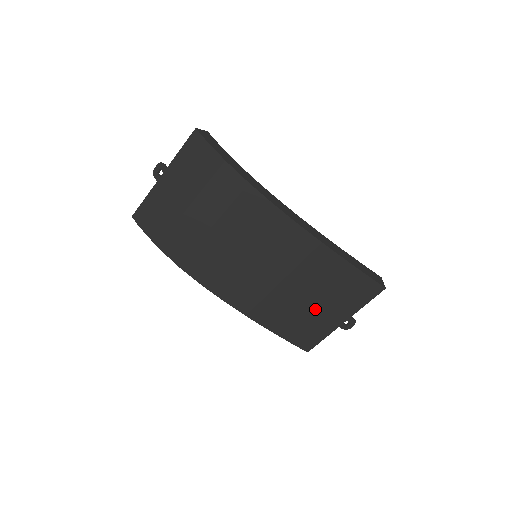
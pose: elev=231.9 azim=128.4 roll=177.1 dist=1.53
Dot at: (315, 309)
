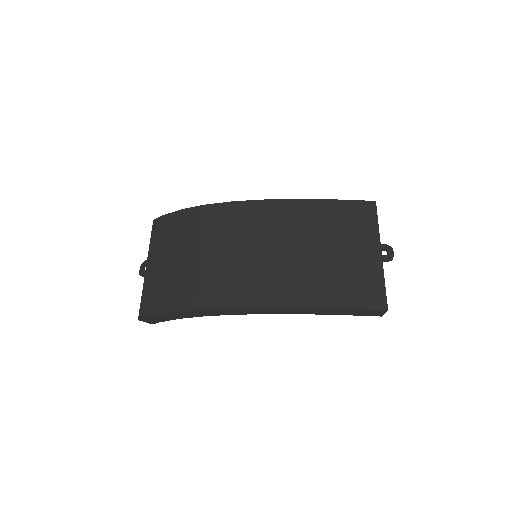
Dot at: (343, 256)
